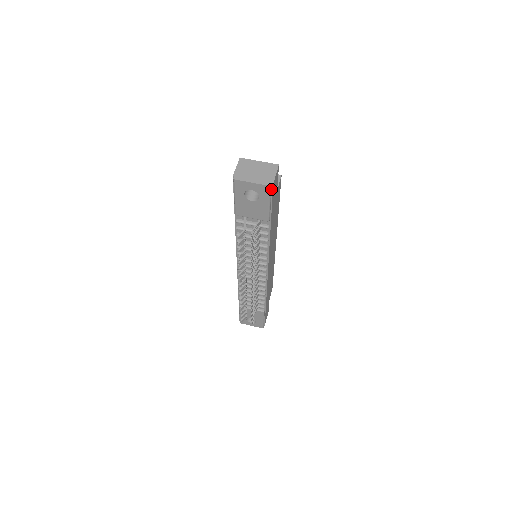
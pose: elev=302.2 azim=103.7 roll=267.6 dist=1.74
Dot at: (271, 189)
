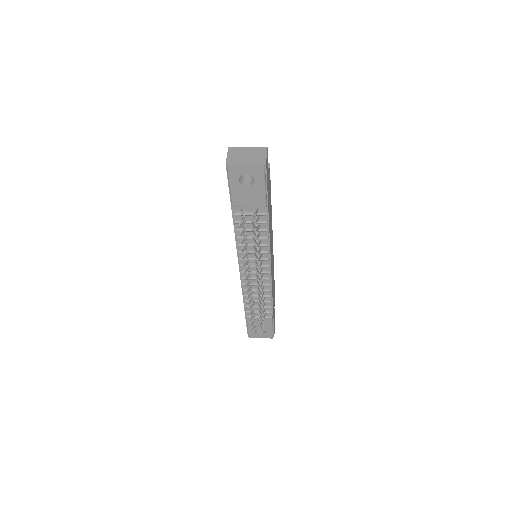
Dot at: (265, 169)
